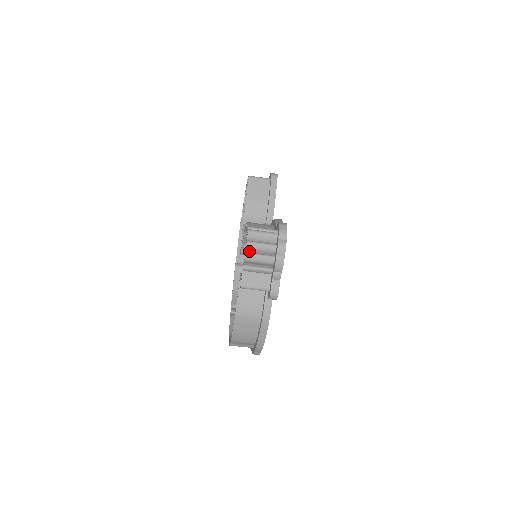
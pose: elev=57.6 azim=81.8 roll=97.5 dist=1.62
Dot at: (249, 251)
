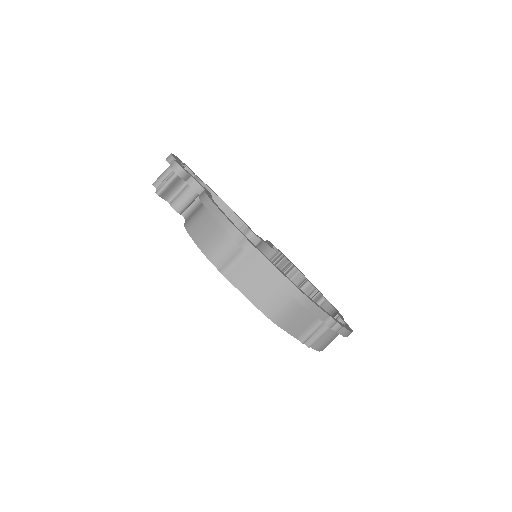
Dot at: occluded
